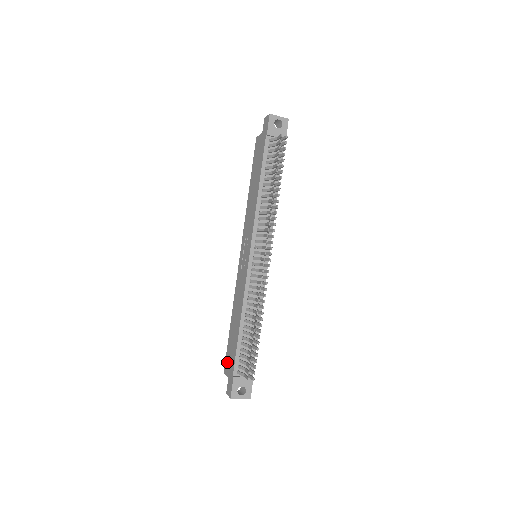
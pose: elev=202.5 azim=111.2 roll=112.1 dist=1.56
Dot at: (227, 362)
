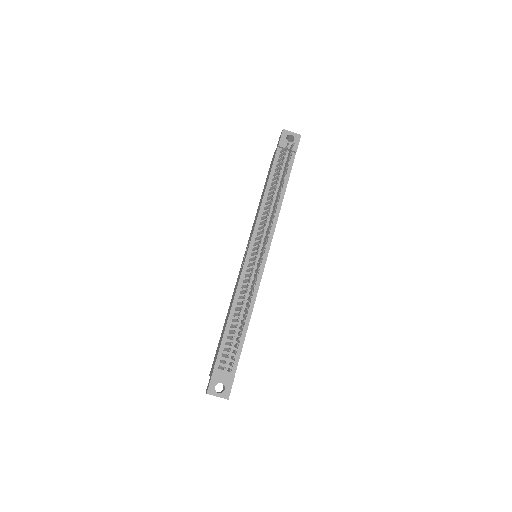
Dot at: (213, 361)
